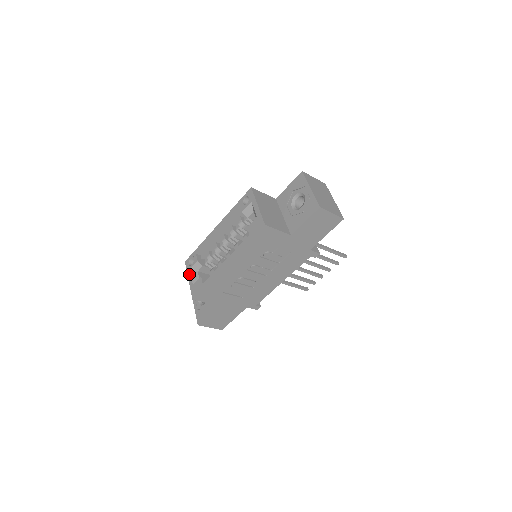
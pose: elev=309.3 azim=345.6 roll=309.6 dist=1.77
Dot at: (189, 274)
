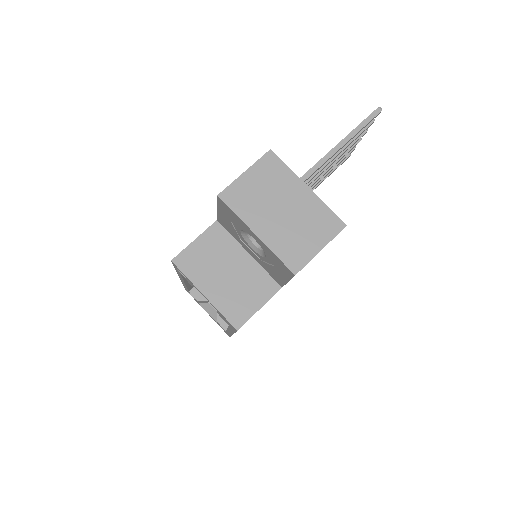
Dot at: occluded
